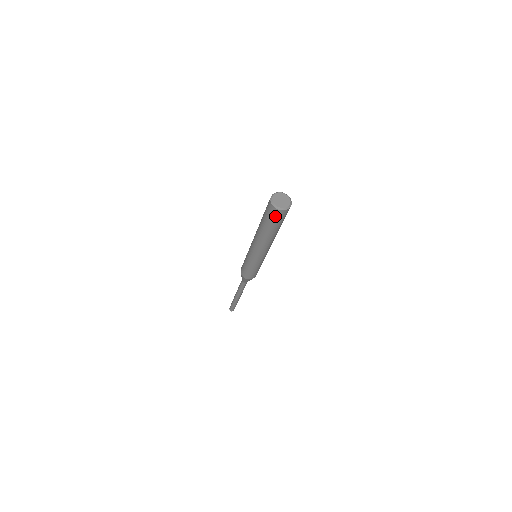
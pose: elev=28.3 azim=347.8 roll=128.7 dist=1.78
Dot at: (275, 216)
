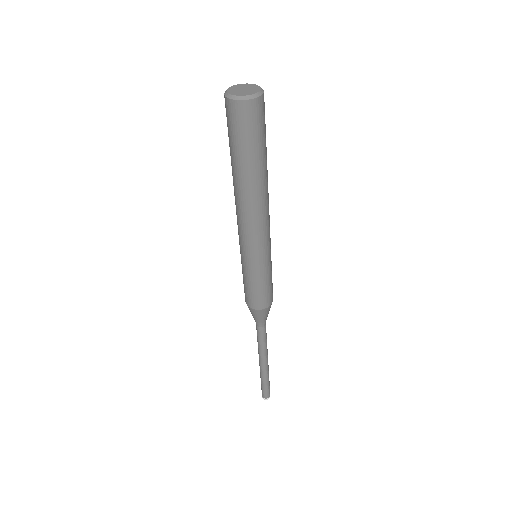
Dot at: (257, 120)
